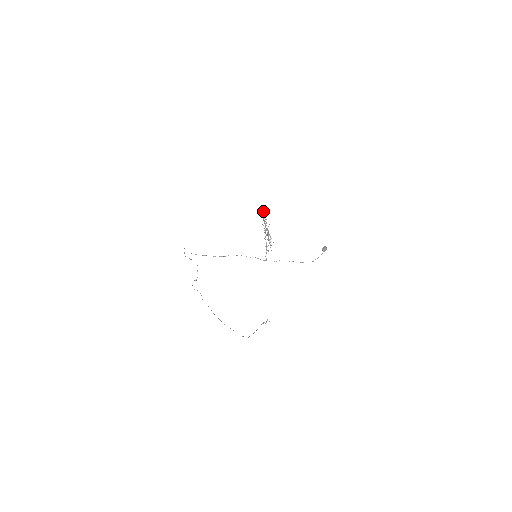
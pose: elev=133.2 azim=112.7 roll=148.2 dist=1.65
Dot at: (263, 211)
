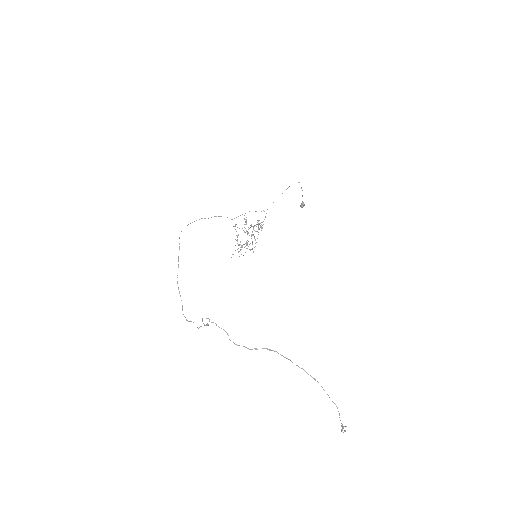
Dot at: (233, 226)
